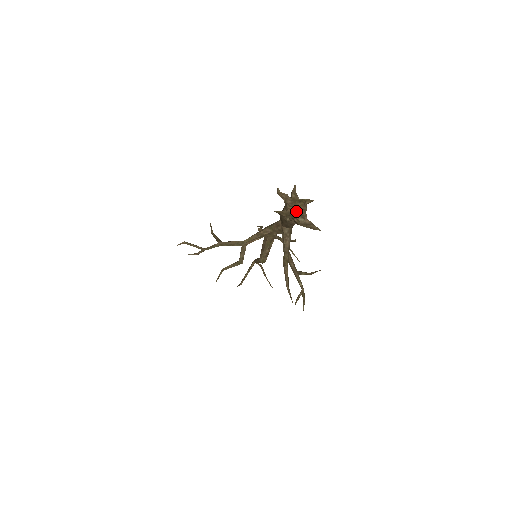
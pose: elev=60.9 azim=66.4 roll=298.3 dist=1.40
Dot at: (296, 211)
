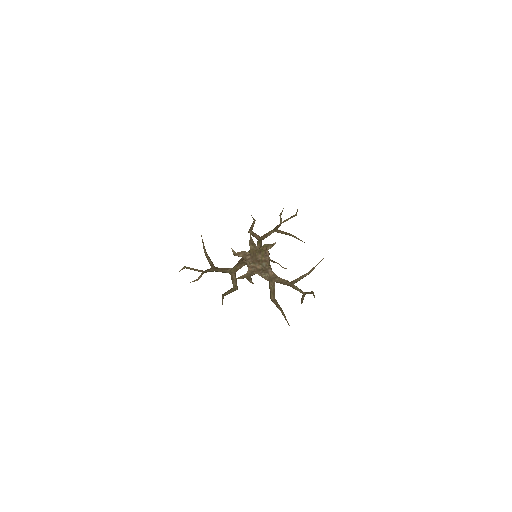
Dot at: (258, 267)
